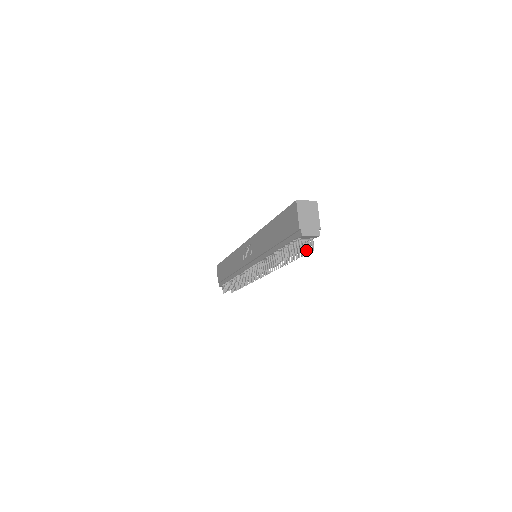
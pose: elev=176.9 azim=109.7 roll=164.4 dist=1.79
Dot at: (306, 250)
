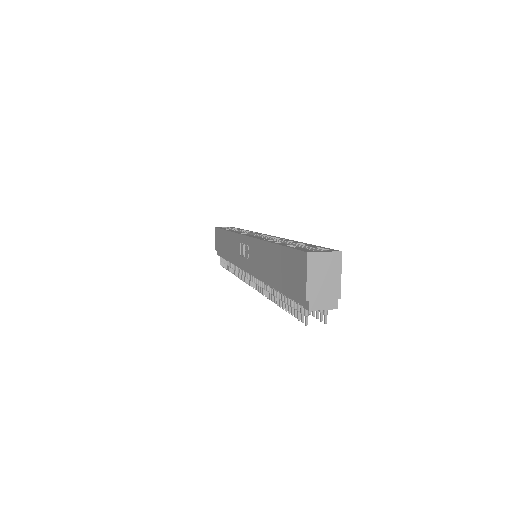
Dot at: (316, 313)
